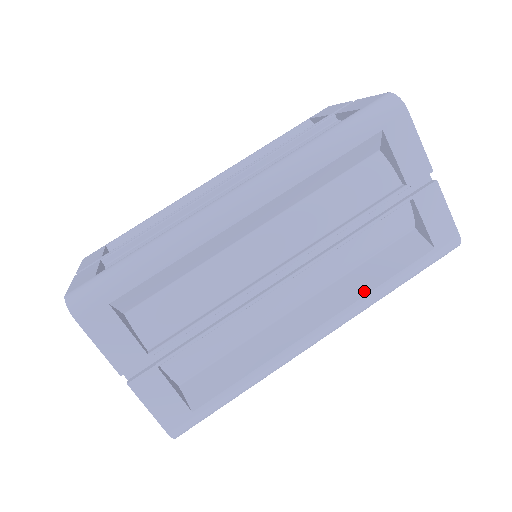
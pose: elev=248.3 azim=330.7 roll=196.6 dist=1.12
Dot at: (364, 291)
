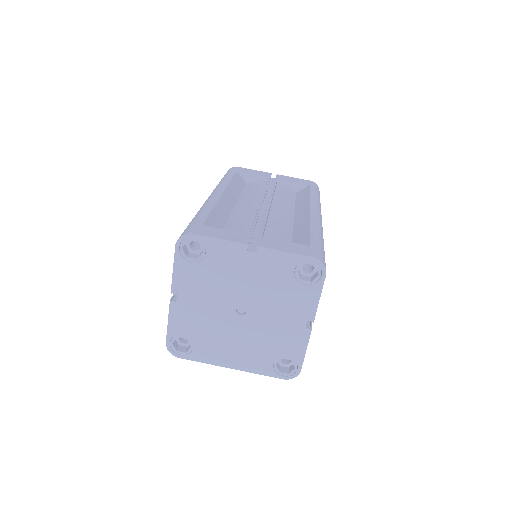
Dot at: (307, 199)
